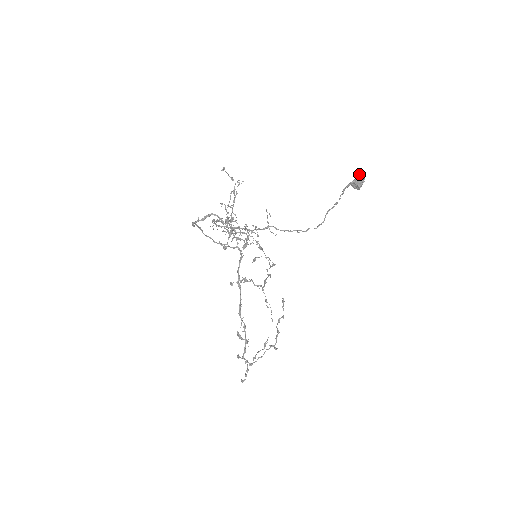
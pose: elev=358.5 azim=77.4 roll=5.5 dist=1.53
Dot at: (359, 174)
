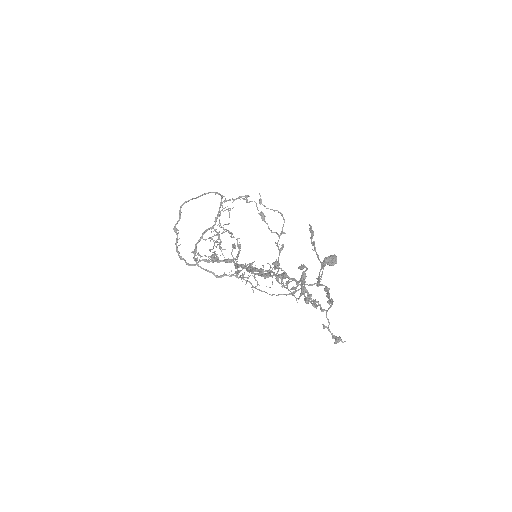
Dot at: occluded
